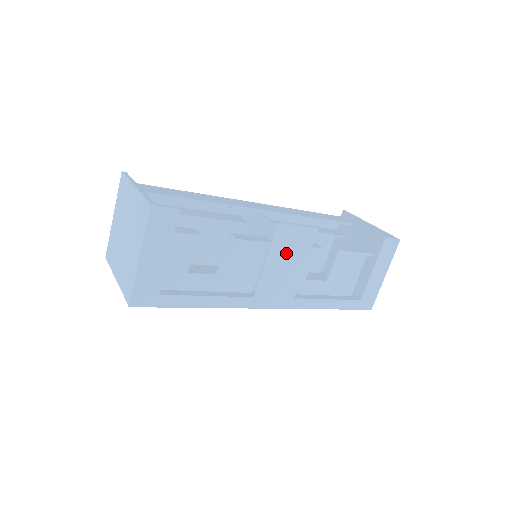
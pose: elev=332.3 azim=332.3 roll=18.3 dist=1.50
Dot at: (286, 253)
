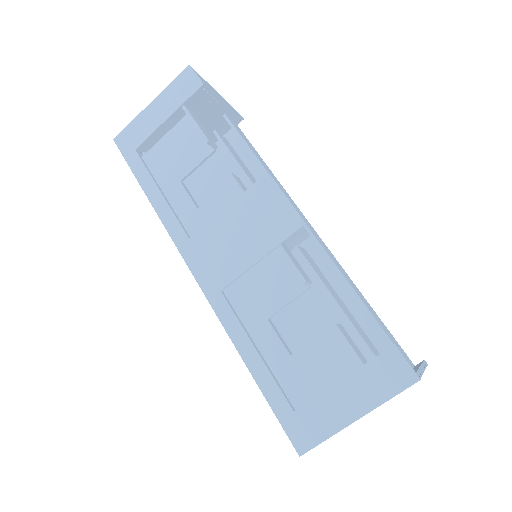
Dot at: (252, 219)
